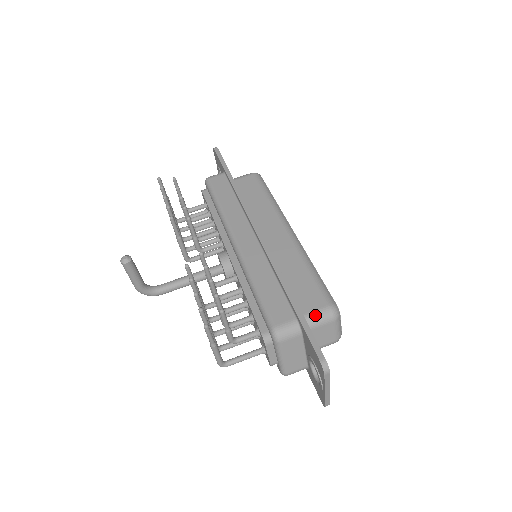
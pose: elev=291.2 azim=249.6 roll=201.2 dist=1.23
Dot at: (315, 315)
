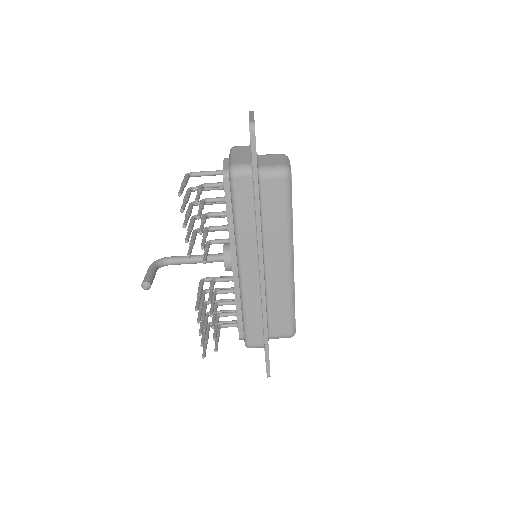
Dot at: (278, 337)
